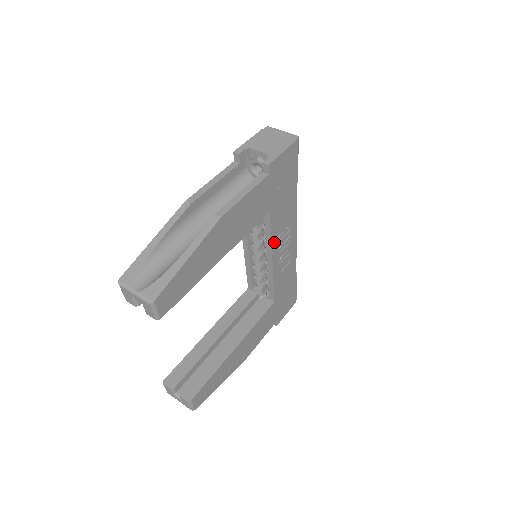
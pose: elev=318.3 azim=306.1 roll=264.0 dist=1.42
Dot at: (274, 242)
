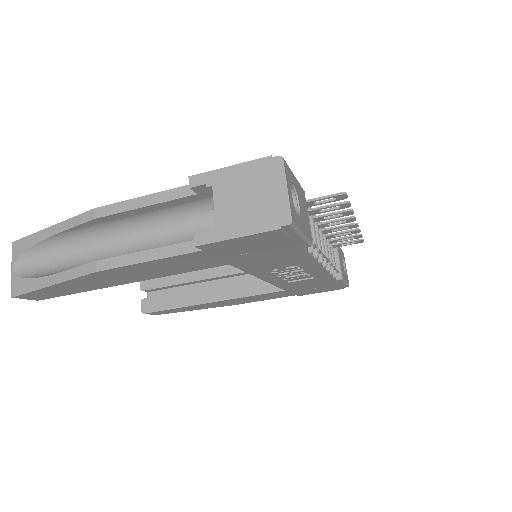
Dot at: (259, 273)
